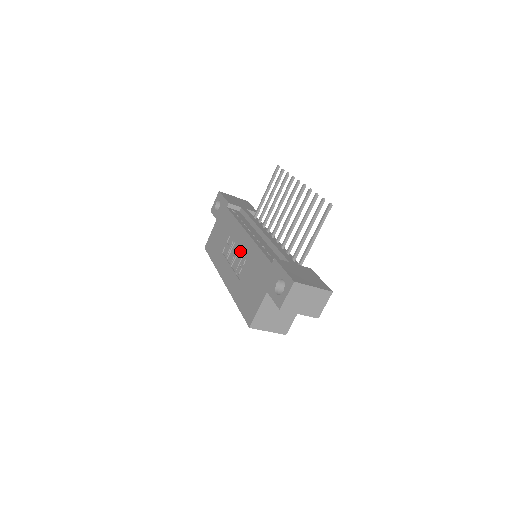
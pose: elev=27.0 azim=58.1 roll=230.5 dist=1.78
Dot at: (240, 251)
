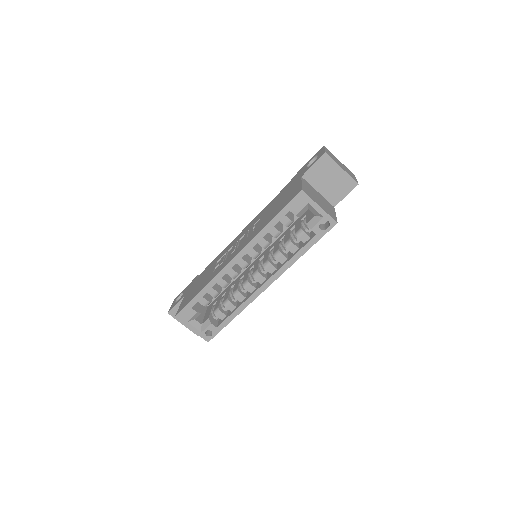
Dot at: (242, 238)
